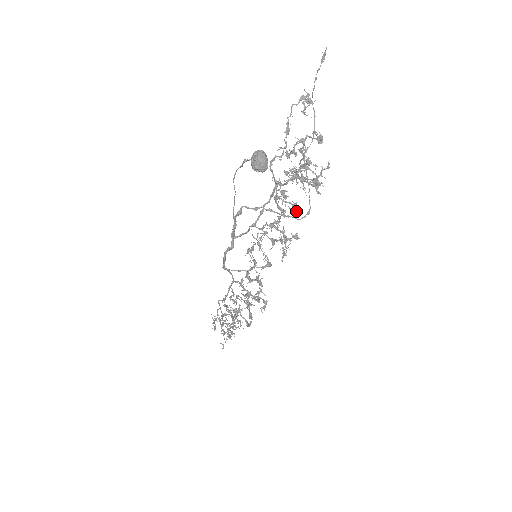
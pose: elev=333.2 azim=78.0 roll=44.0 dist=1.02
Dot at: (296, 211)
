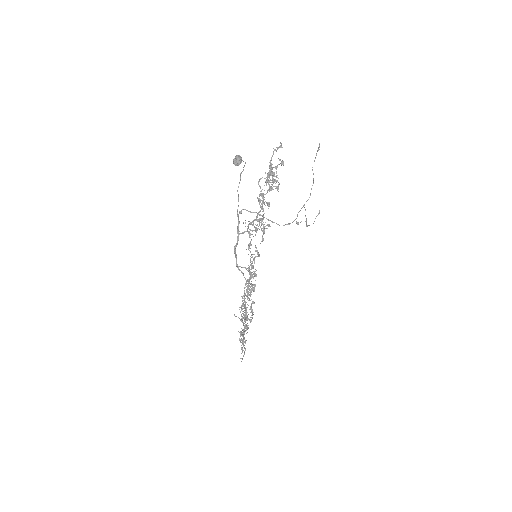
Dot at: occluded
